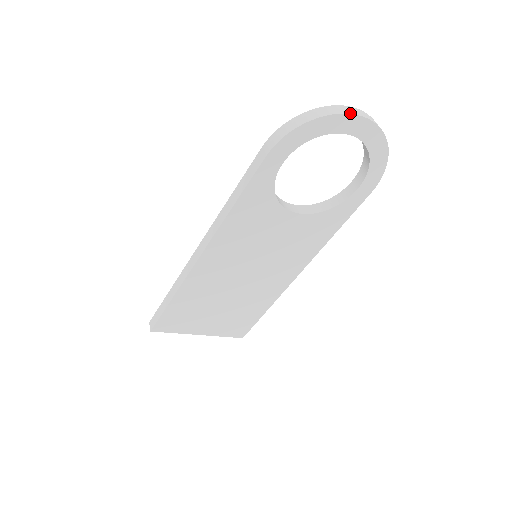
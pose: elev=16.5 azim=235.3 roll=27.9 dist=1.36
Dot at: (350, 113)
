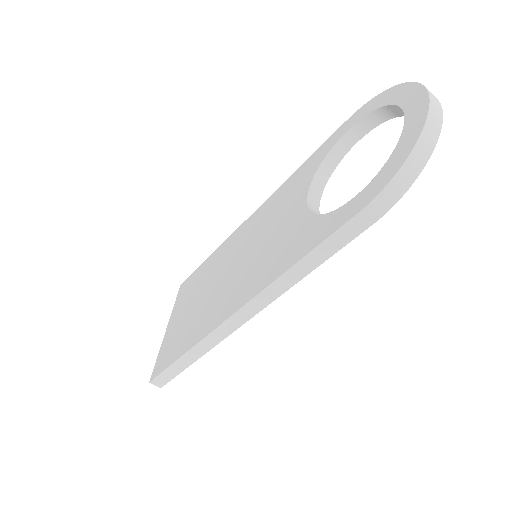
Dot at: (442, 117)
